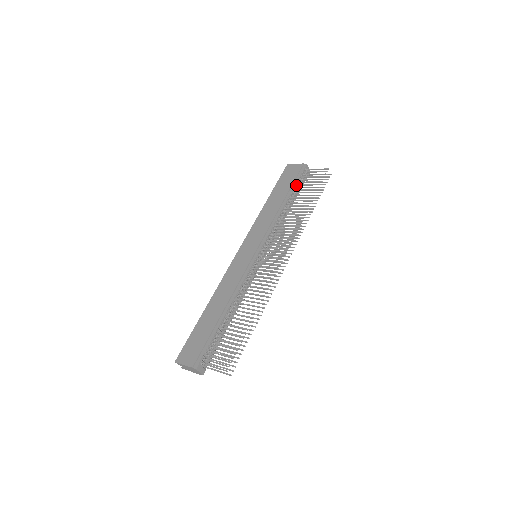
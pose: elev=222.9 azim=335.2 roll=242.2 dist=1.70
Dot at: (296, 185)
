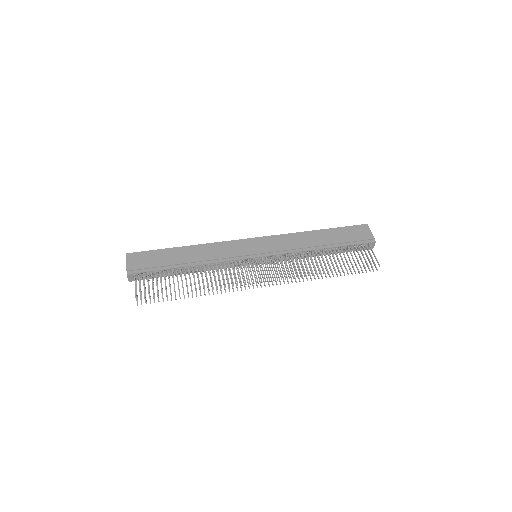
Dot at: (348, 246)
